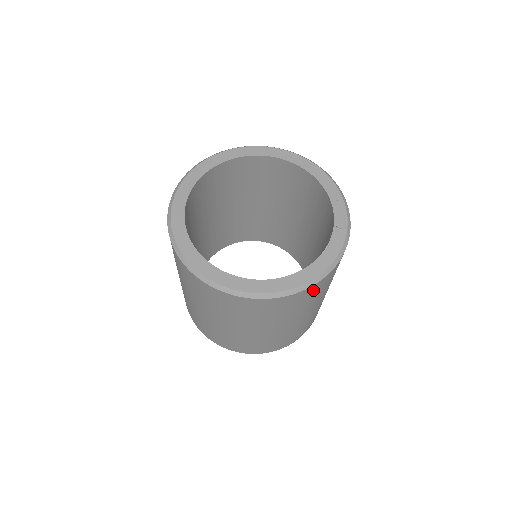
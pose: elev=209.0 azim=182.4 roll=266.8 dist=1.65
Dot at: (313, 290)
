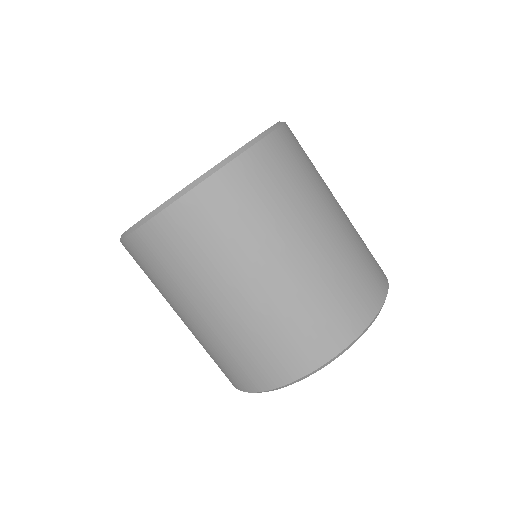
Dot at: (294, 138)
